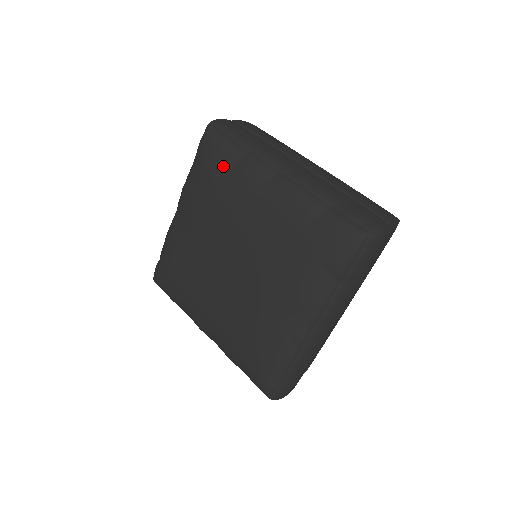
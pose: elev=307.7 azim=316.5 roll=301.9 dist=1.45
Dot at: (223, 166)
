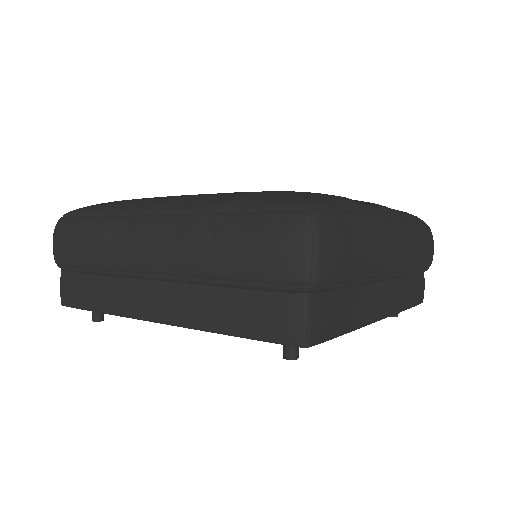
Dot at: occluded
